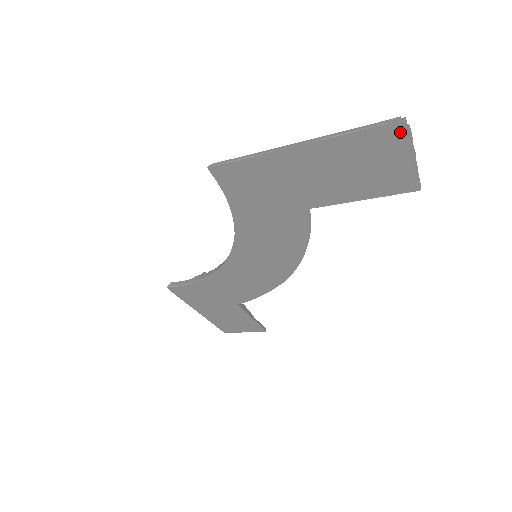
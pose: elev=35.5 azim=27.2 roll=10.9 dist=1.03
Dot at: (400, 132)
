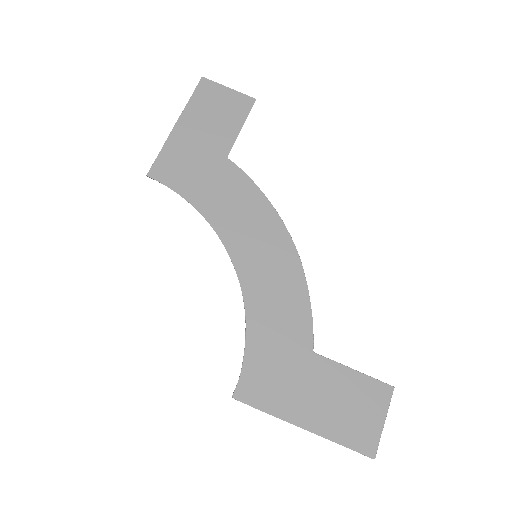
Dot at: (209, 81)
